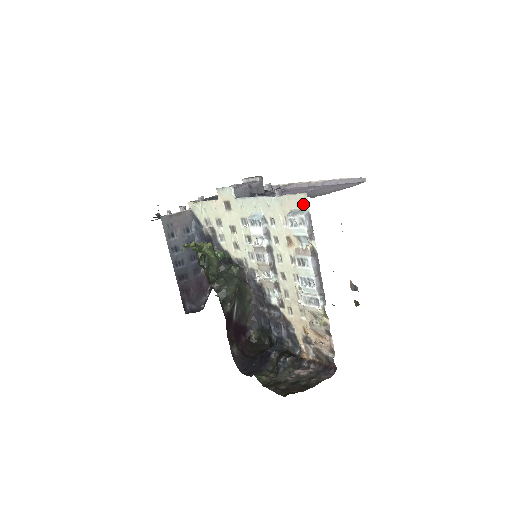
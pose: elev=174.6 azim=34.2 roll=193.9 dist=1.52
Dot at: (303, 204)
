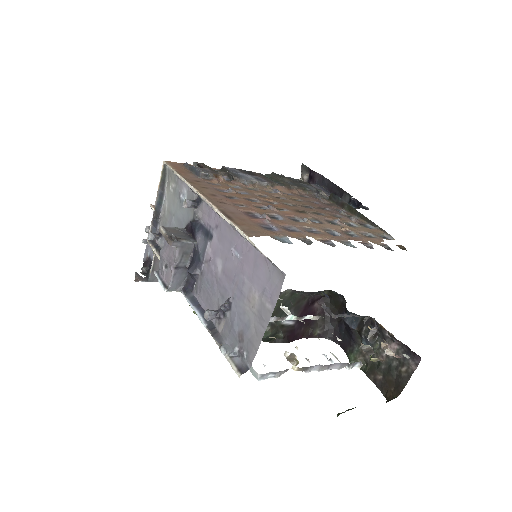
Dot at: occluded
